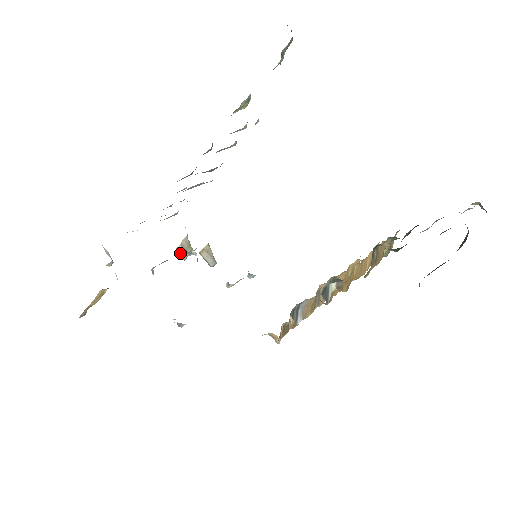
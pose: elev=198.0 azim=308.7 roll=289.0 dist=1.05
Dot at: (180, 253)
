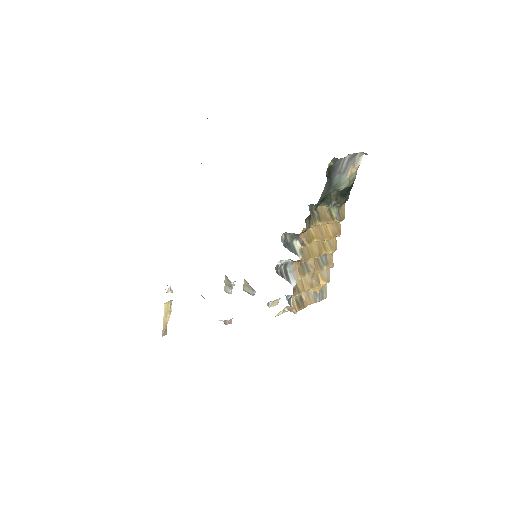
Dot at: (226, 290)
